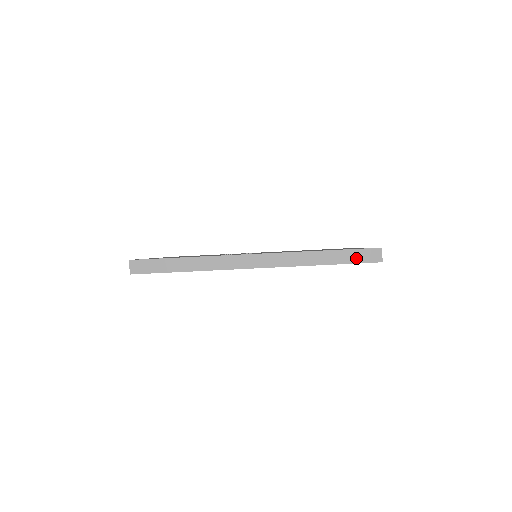
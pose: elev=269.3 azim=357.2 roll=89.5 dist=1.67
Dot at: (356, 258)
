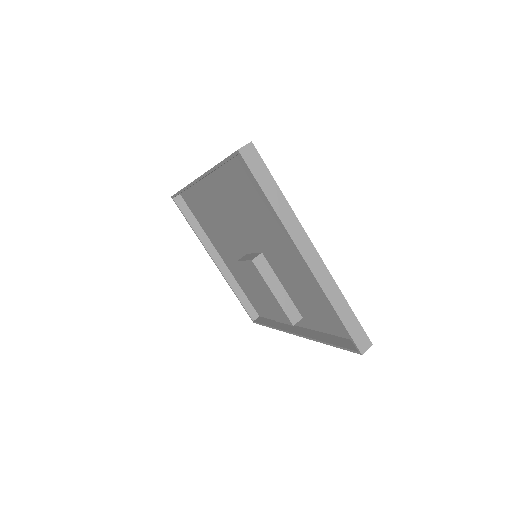
Dot at: occluded
